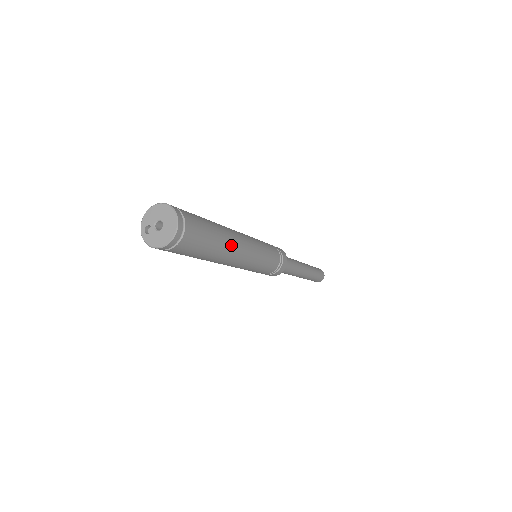
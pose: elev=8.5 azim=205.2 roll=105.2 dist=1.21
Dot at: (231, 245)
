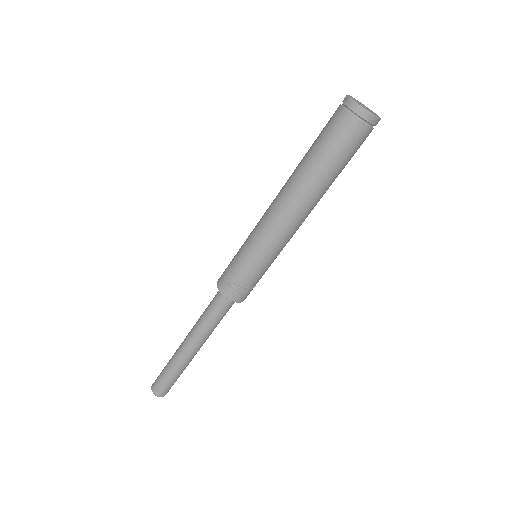
Dot at: (315, 196)
